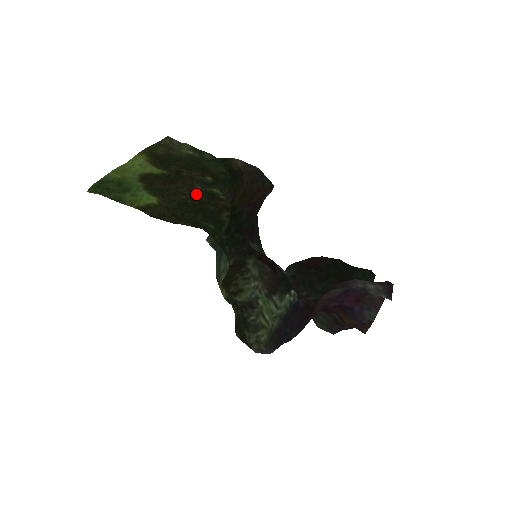
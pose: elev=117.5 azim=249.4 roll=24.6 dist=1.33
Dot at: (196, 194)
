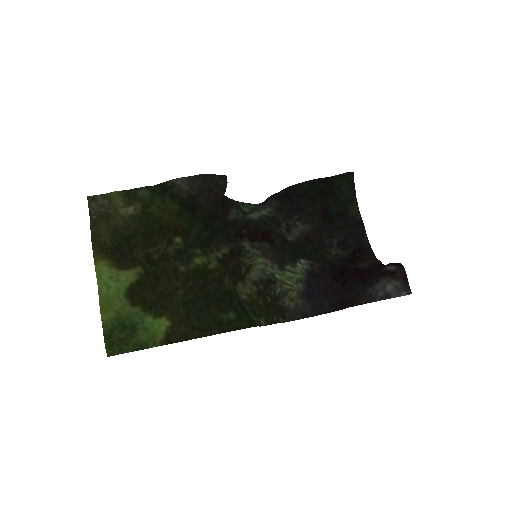
Dot at: (188, 281)
